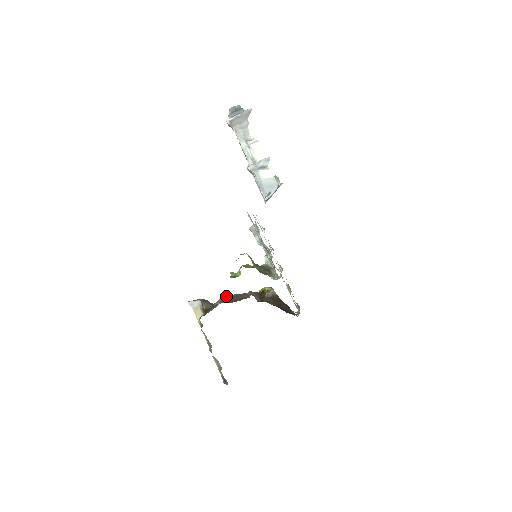
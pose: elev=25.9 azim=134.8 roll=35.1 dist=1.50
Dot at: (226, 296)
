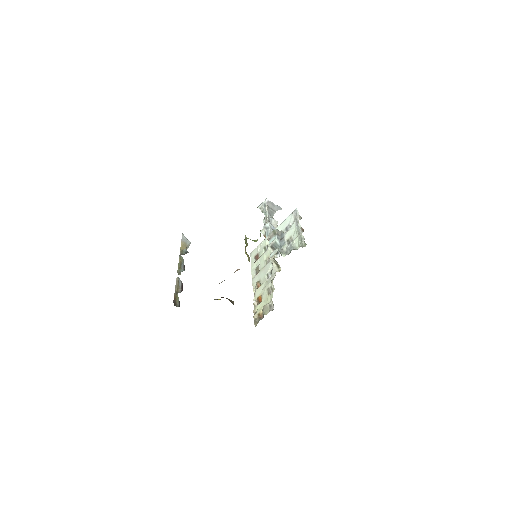
Dot at: occluded
